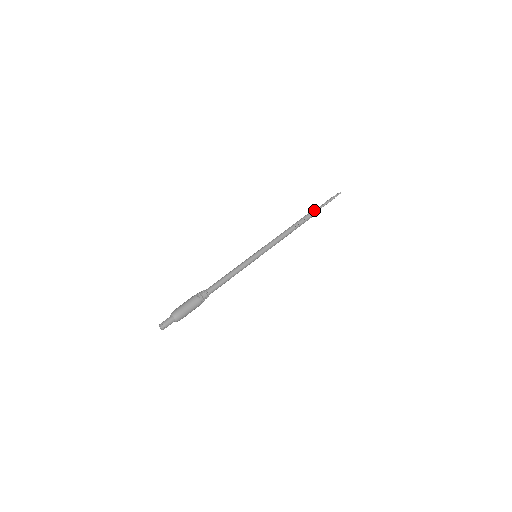
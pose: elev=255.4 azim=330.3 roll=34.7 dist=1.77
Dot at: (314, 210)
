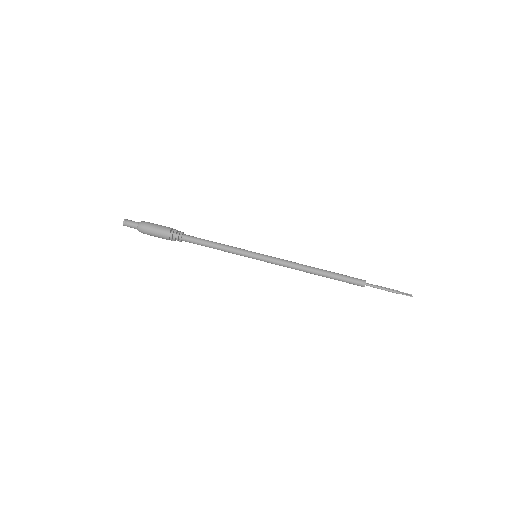
Dot at: (361, 280)
